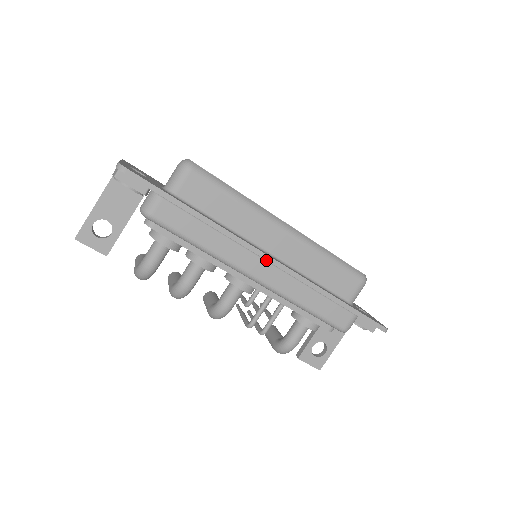
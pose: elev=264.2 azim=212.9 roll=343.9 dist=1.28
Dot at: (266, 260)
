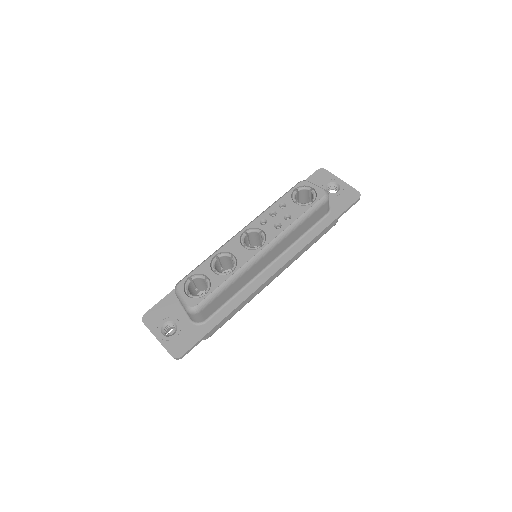
Dot at: (274, 272)
